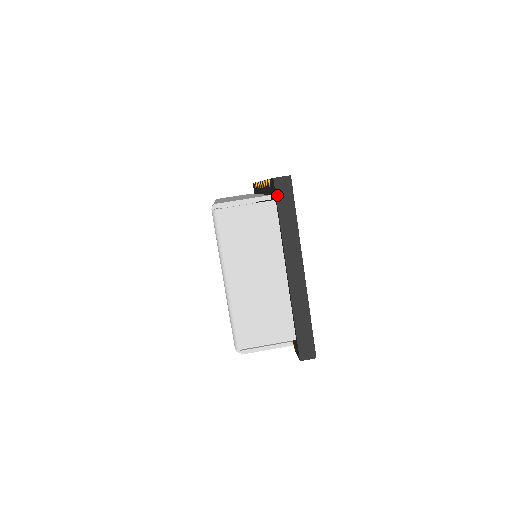
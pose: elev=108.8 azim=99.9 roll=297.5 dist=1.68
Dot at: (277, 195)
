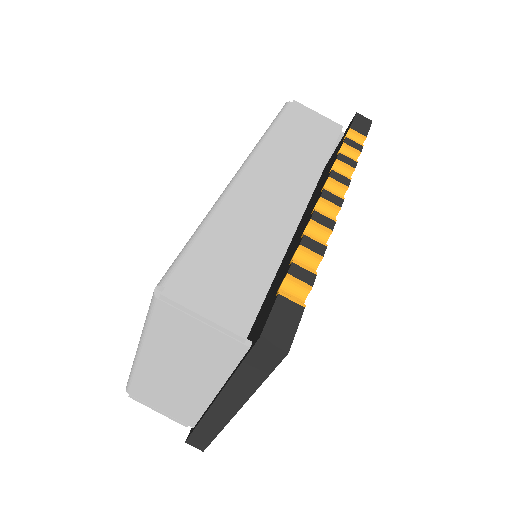
Dot at: (251, 353)
